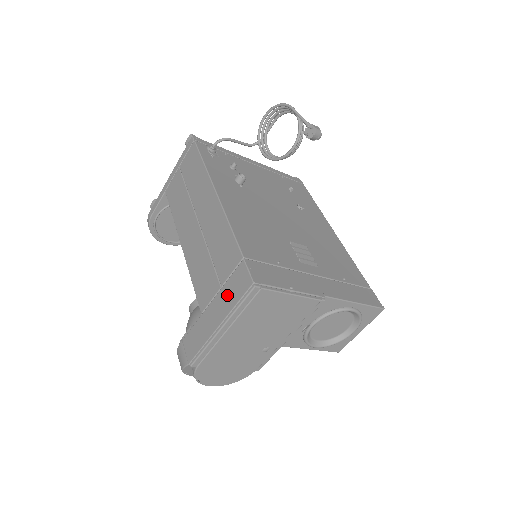
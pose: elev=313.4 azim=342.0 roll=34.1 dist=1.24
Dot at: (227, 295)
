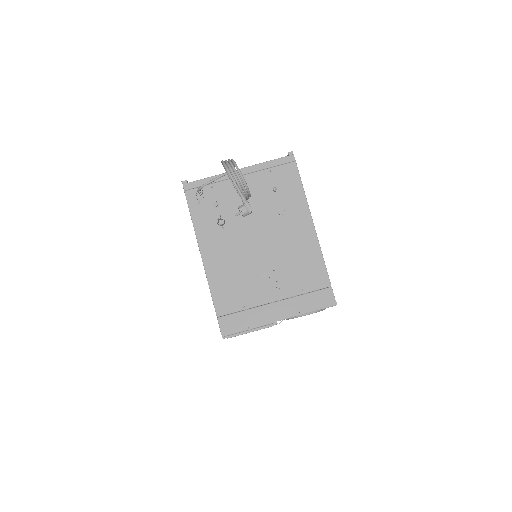
Dot at: occluded
